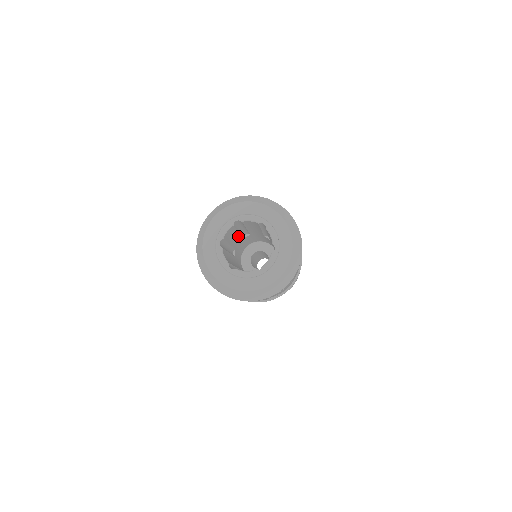
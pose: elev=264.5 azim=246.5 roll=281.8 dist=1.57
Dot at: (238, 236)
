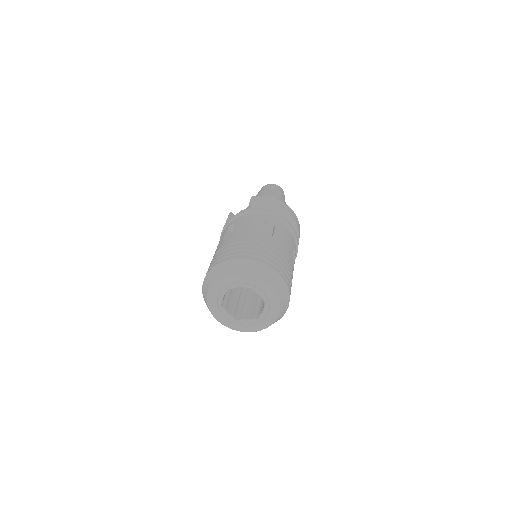
Dot at: occluded
